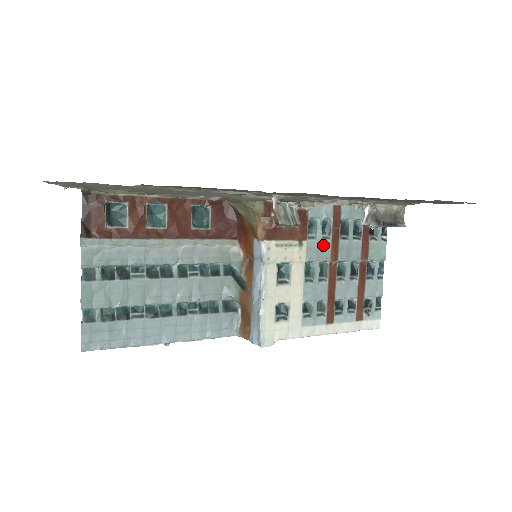
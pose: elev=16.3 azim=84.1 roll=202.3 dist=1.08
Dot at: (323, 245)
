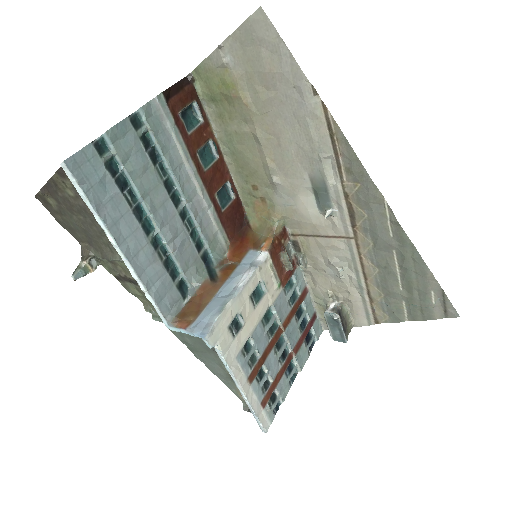
Dot at: (286, 306)
